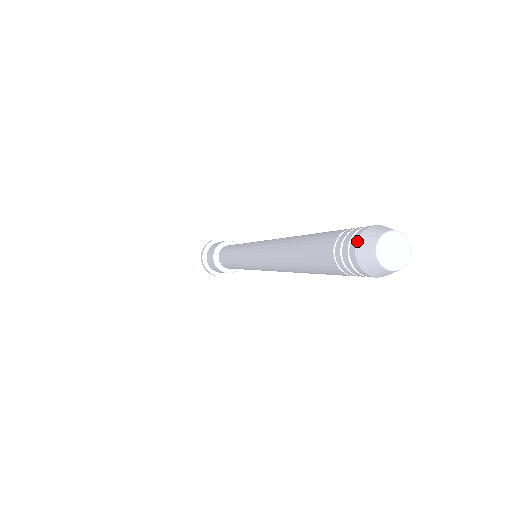
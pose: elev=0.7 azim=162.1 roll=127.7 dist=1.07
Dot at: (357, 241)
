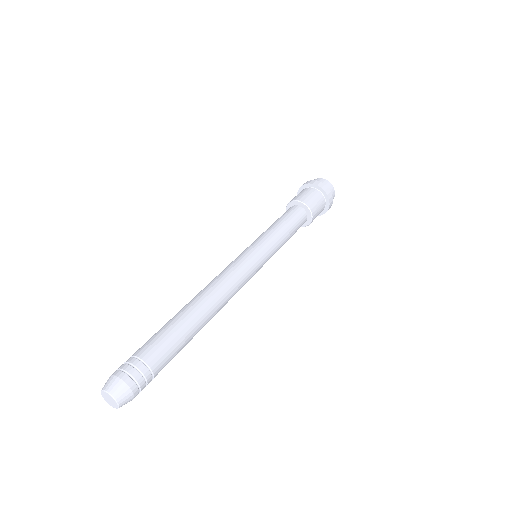
Dot at: occluded
